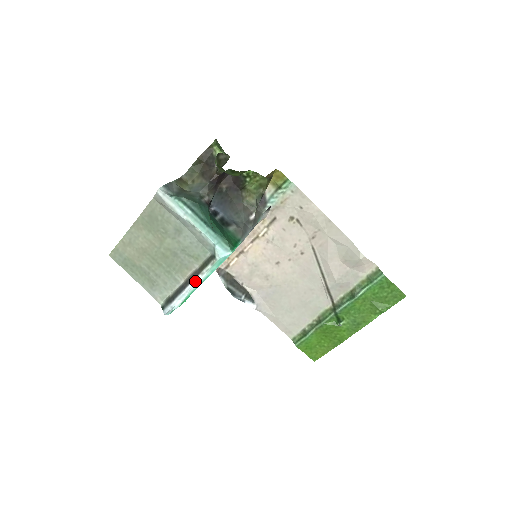
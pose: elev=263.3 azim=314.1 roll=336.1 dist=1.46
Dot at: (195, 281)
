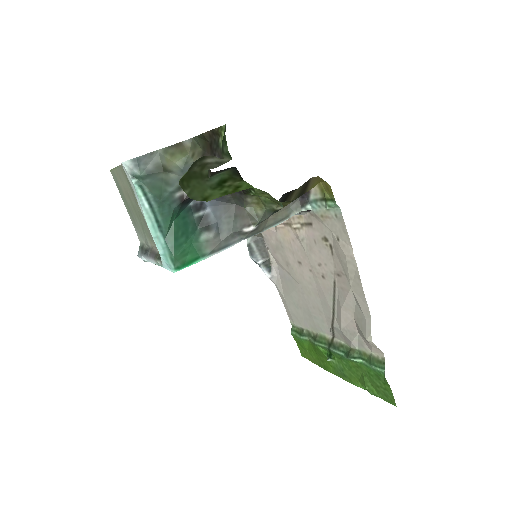
Dot at: (152, 260)
